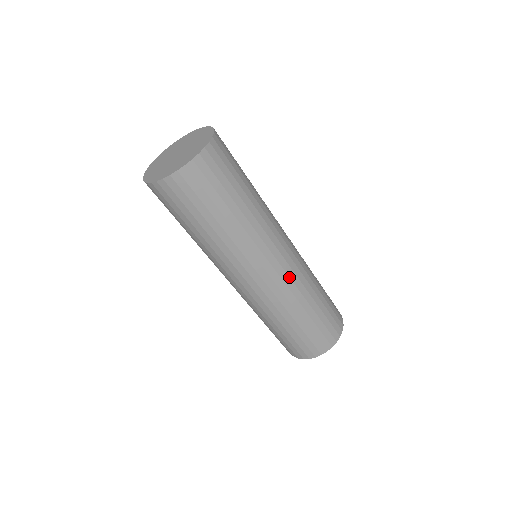
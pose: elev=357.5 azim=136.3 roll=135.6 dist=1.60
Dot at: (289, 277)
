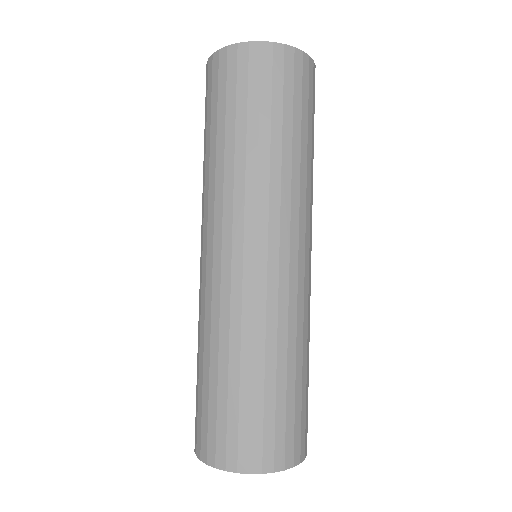
Dot at: (297, 288)
